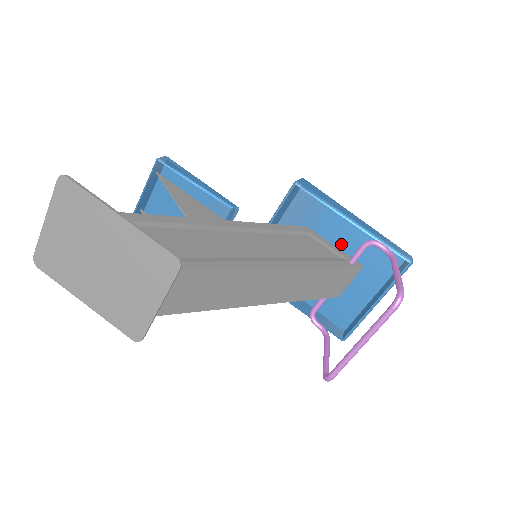
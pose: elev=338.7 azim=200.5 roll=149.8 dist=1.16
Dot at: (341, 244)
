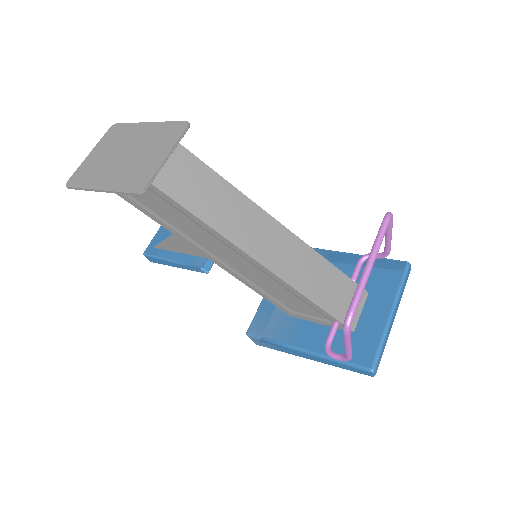
Dot at: occluded
